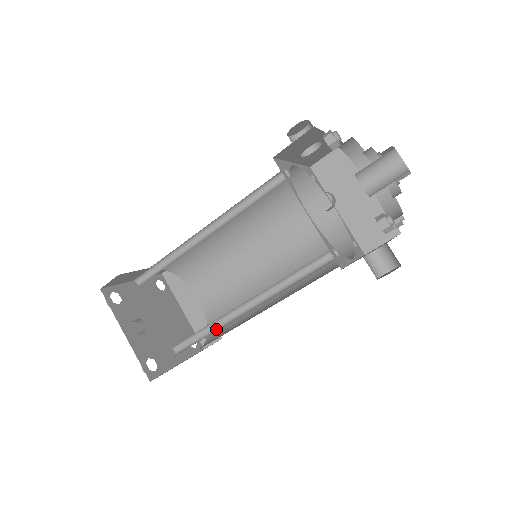
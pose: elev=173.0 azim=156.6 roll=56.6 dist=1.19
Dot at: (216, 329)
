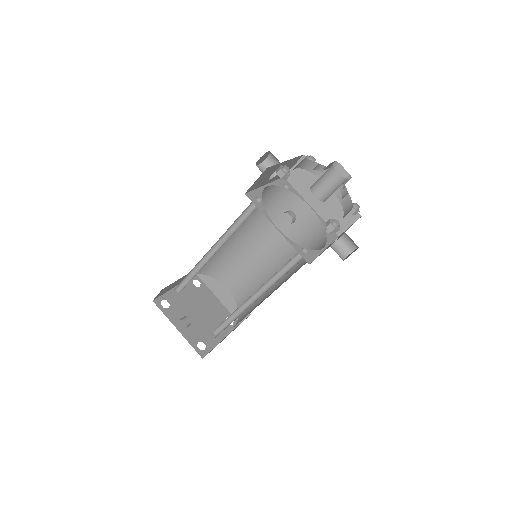
Dot at: (238, 315)
